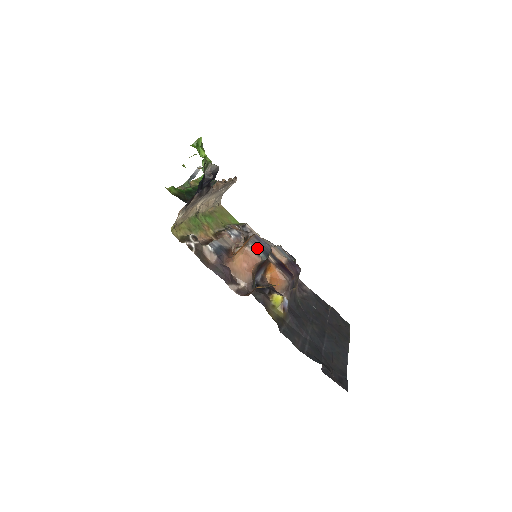
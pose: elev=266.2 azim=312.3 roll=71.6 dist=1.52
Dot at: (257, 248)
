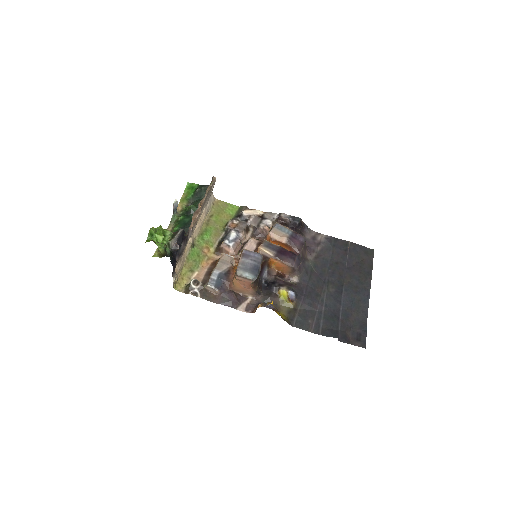
Dot at: (246, 272)
